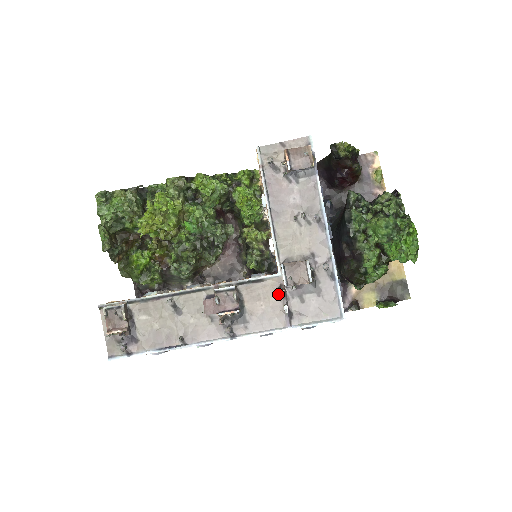
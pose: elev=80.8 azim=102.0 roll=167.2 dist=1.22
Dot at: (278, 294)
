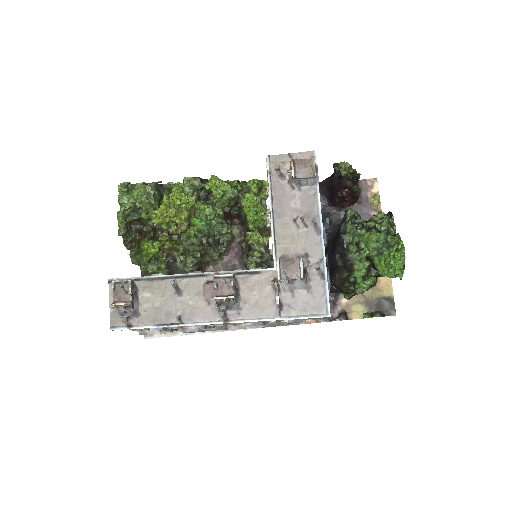
Dot at: (271, 287)
